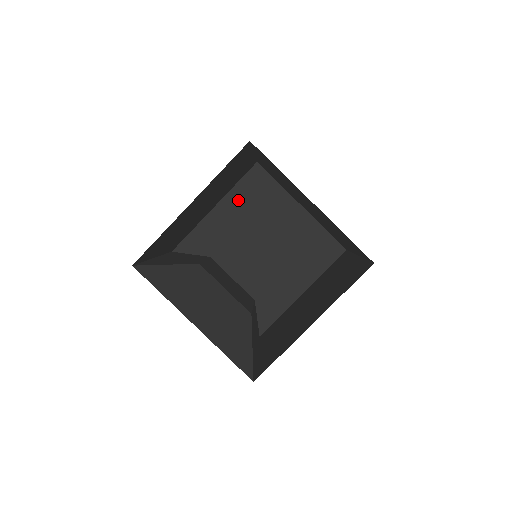
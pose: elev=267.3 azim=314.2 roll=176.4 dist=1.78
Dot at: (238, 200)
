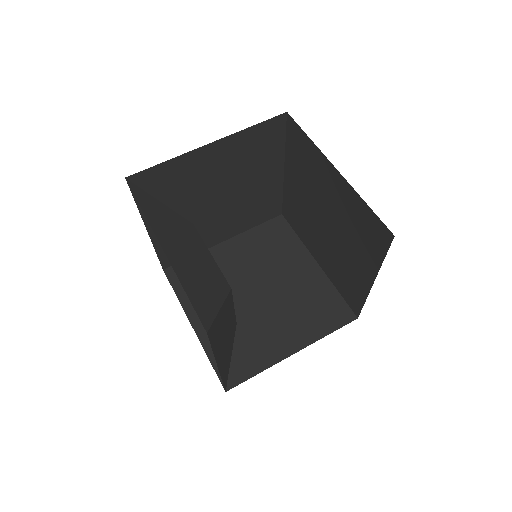
Dot at: (239, 145)
